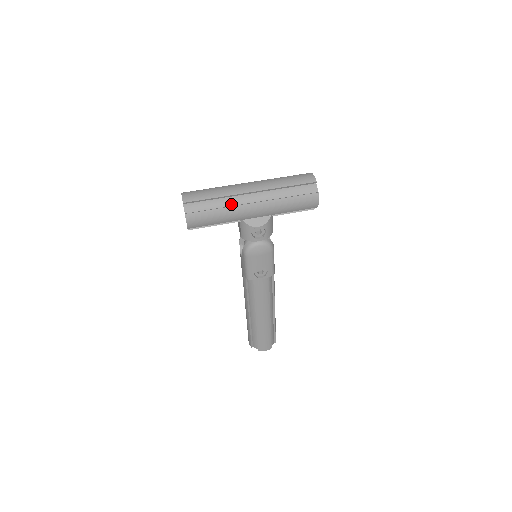
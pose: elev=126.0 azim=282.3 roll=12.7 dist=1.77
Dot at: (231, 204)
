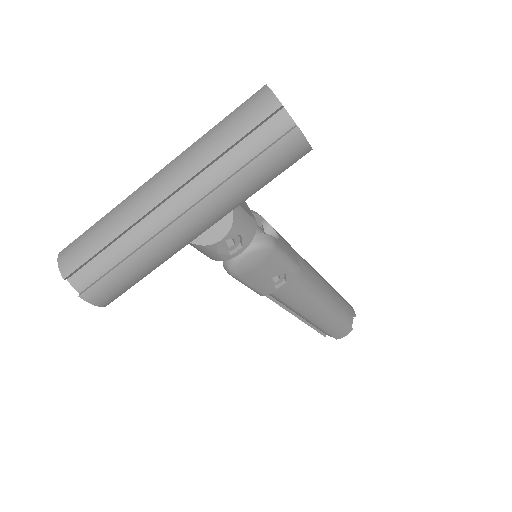
Dot at: (145, 237)
